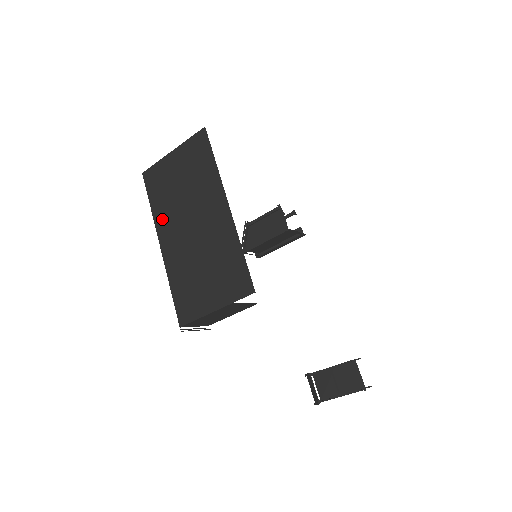
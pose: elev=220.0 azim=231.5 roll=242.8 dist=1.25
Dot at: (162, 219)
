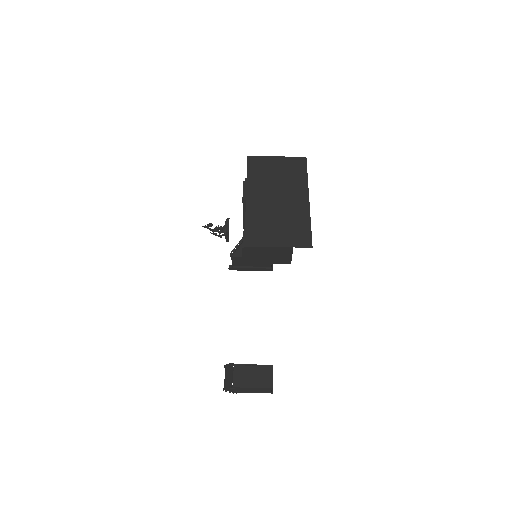
Dot at: (254, 185)
